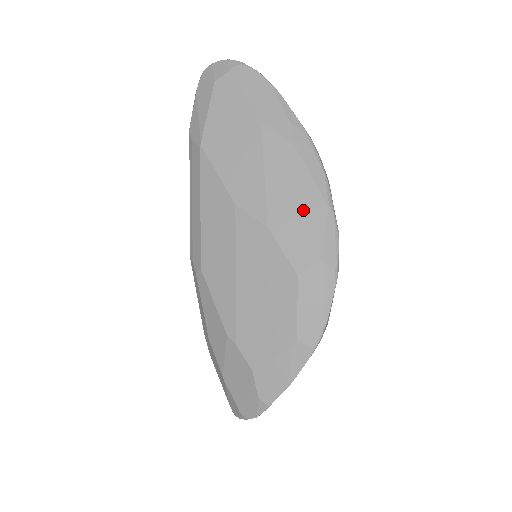
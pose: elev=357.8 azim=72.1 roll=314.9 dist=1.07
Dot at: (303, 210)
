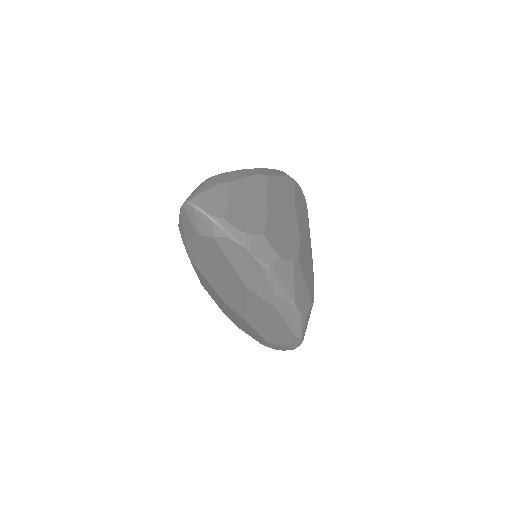
Dot at: (276, 330)
